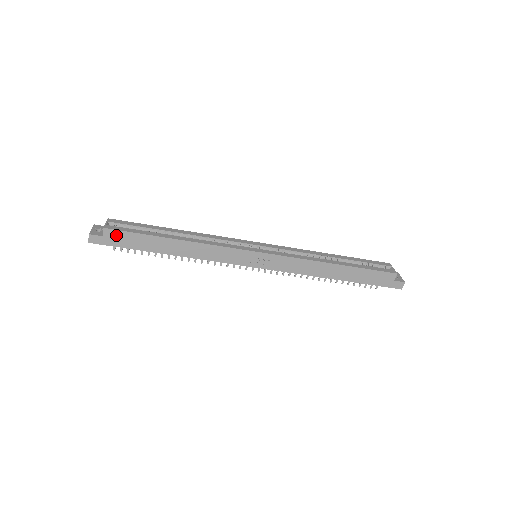
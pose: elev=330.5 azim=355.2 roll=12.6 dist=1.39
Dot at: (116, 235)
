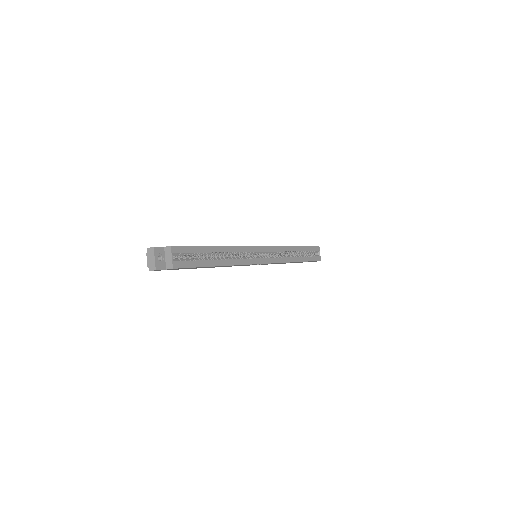
Dot at: occluded
